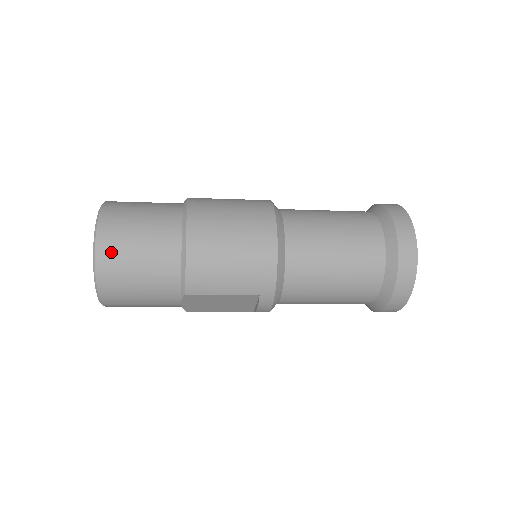
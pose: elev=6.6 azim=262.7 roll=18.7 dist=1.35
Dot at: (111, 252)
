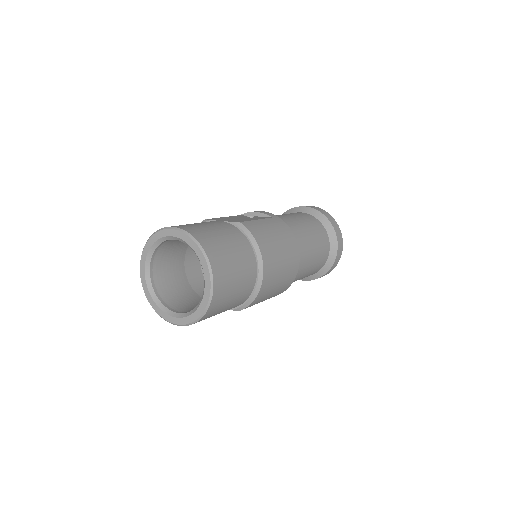
Dot at: (219, 301)
